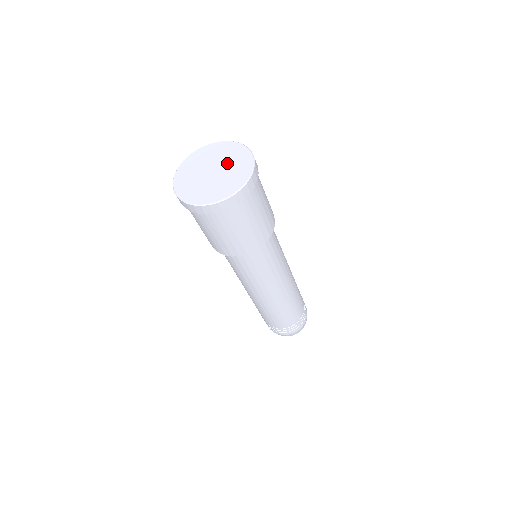
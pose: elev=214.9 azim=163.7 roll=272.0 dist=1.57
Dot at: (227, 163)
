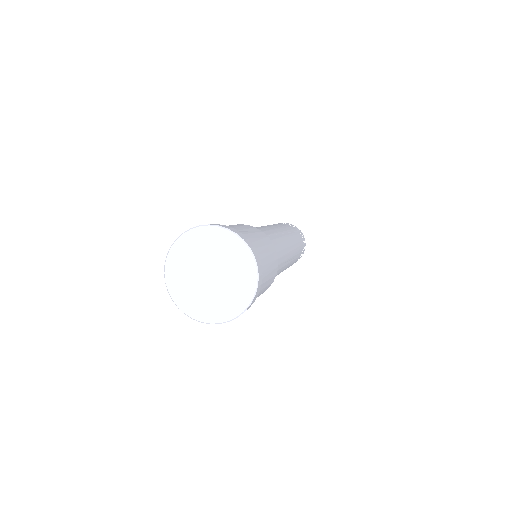
Dot at: (227, 271)
